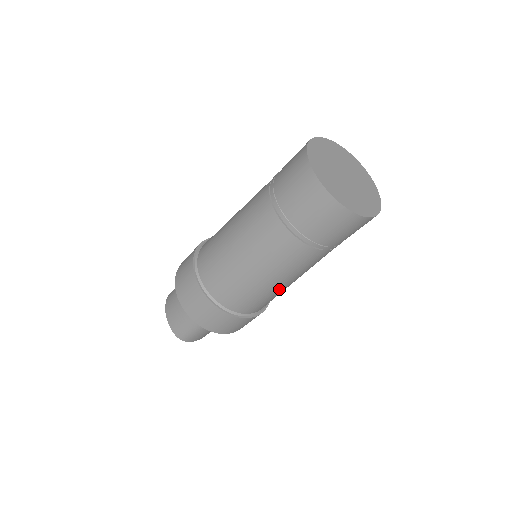
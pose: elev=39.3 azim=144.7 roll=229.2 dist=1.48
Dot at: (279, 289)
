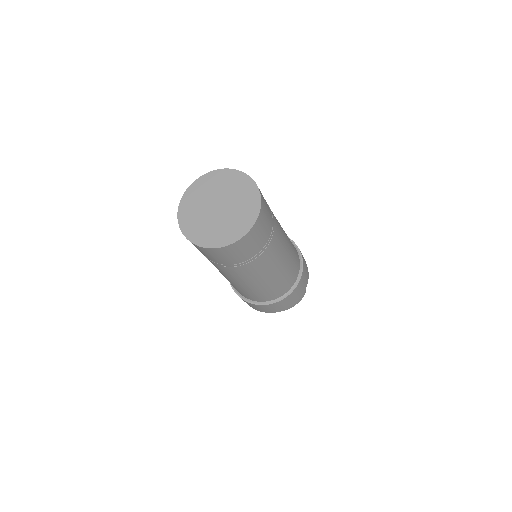
Dot at: (255, 288)
